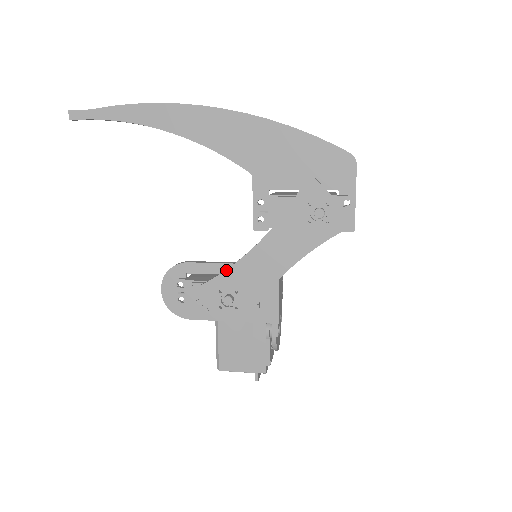
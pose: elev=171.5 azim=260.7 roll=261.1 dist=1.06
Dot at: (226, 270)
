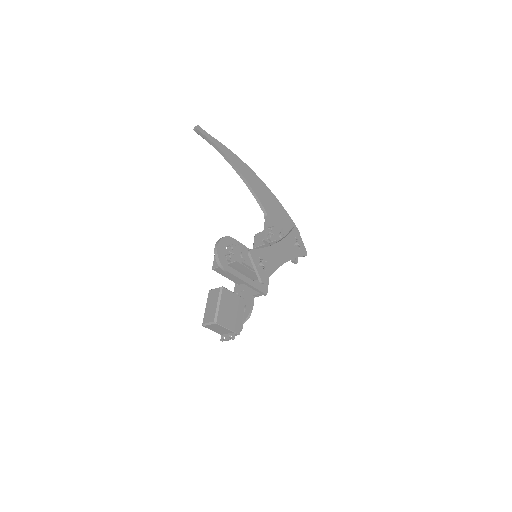
Dot at: (264, 248)
